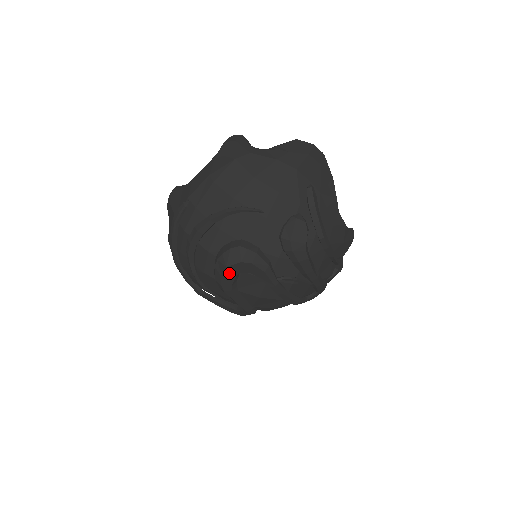
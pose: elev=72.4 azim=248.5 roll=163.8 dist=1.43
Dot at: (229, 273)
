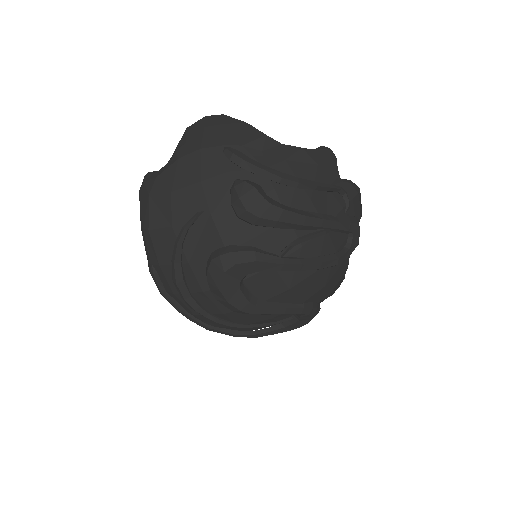
Dot at: (230, 293)
